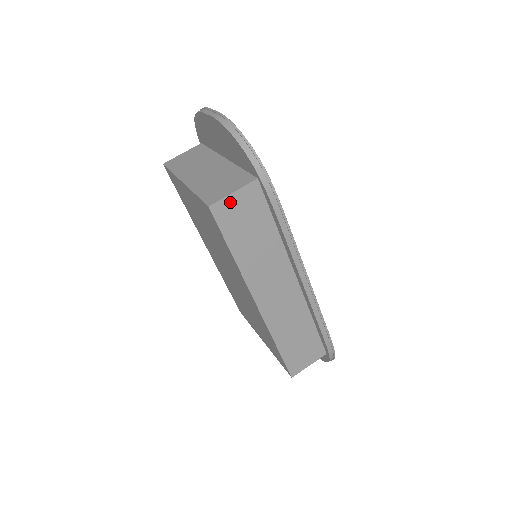
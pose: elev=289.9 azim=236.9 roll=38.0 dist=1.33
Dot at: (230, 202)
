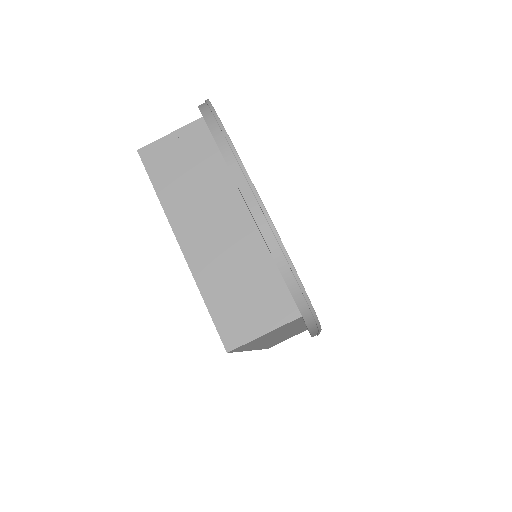
Dot at: (256, 339)
